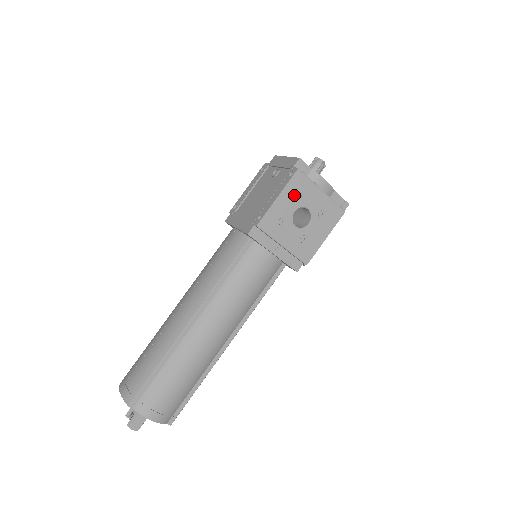
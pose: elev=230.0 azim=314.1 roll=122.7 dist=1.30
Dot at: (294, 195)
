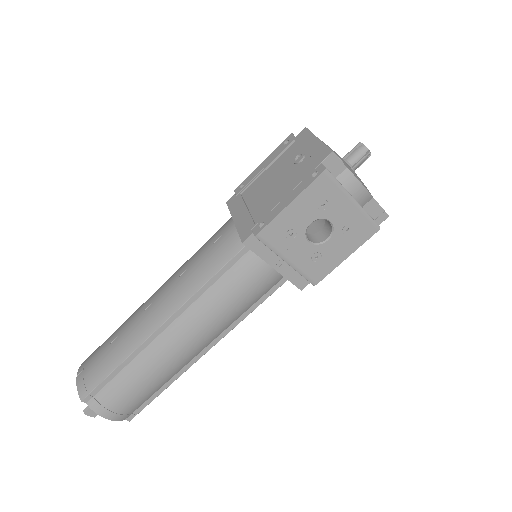
Dot at: (313, 203)
